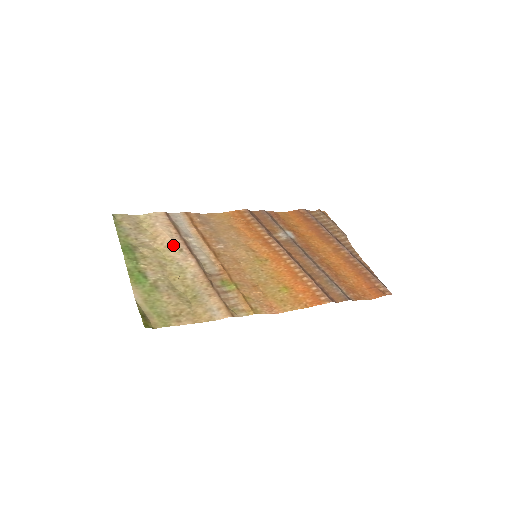
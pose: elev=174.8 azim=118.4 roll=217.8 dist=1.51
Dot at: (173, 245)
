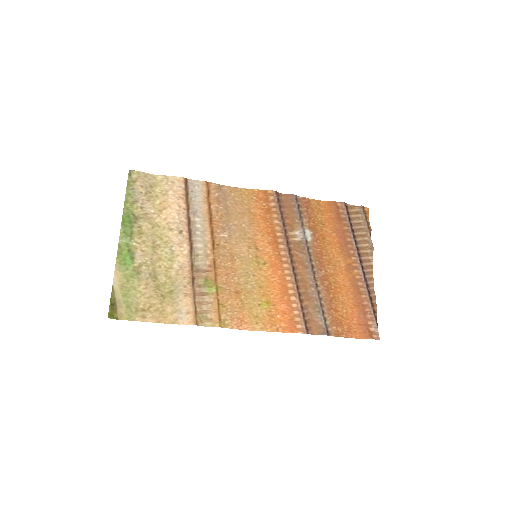
Dot at: (175, 223)
